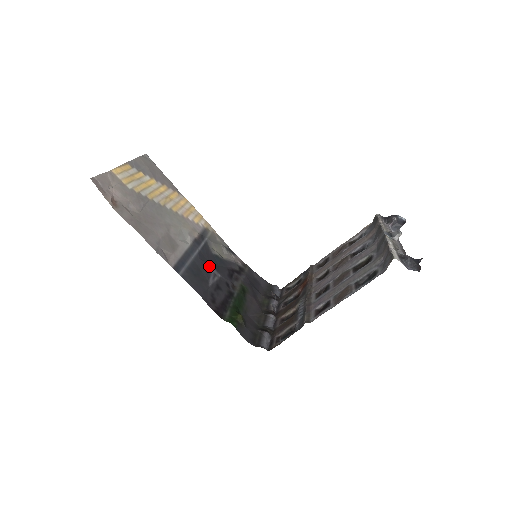
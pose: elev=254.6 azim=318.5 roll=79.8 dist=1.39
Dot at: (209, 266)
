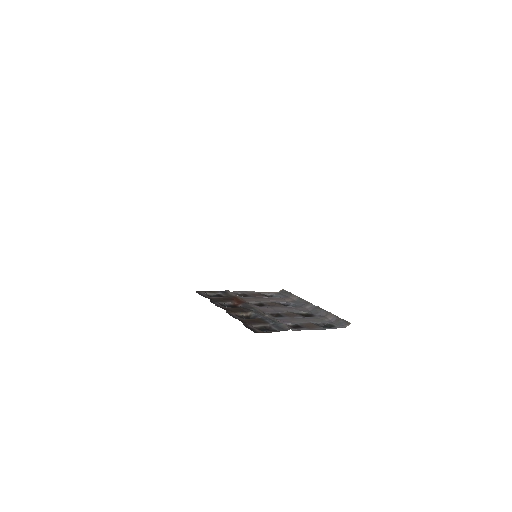
Dot at: occluded
